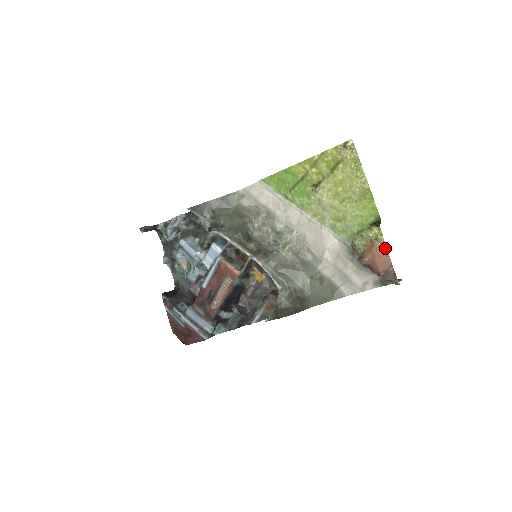
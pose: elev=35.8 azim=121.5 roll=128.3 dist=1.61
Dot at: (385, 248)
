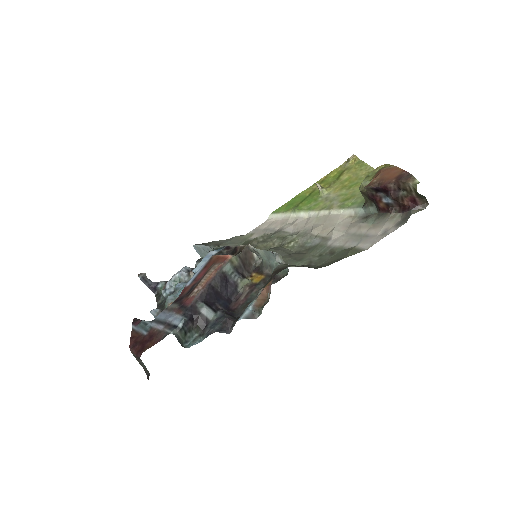
Dot at: (393, 167)
